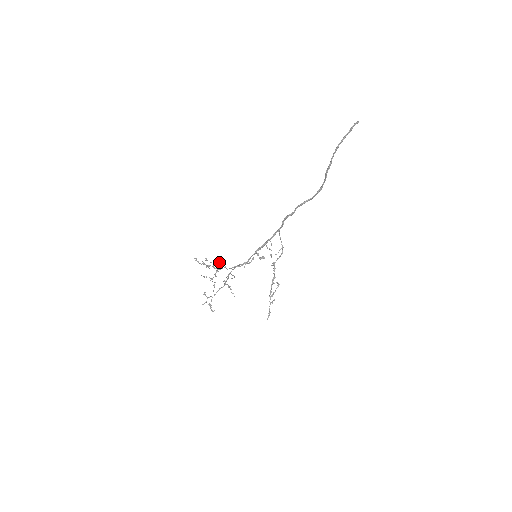
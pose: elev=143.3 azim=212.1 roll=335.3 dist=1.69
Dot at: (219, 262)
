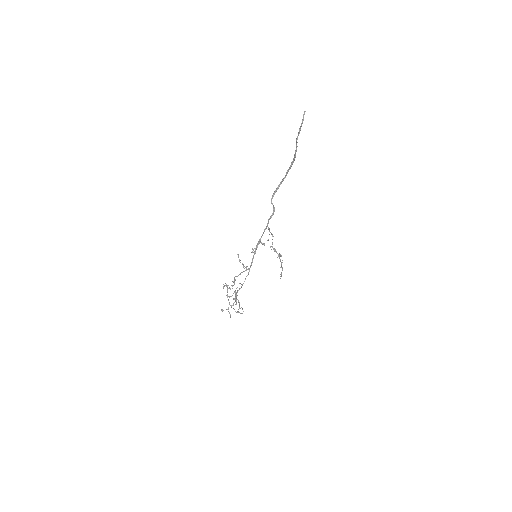
Dot at: occluded
